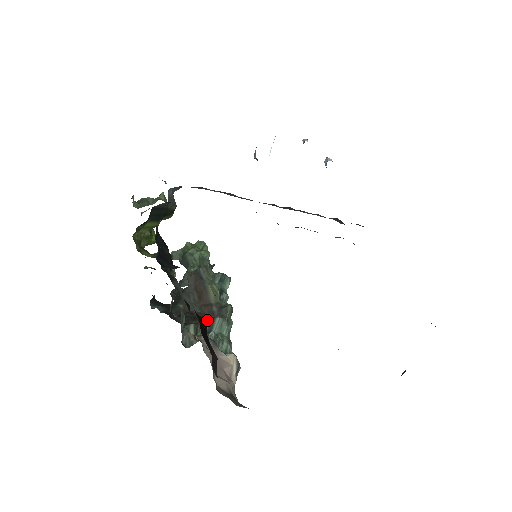
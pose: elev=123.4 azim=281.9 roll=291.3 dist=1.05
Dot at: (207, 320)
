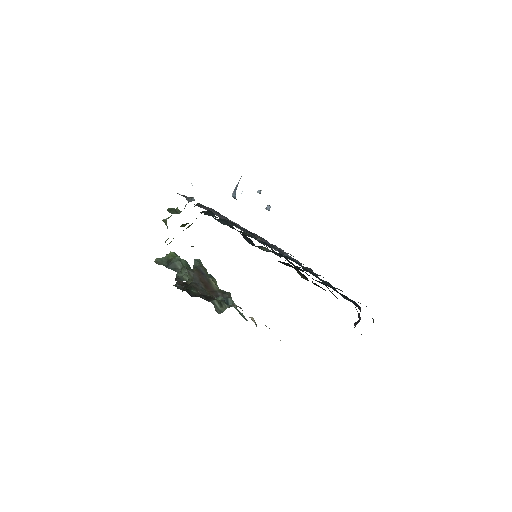
Dot at: (222, 299)
